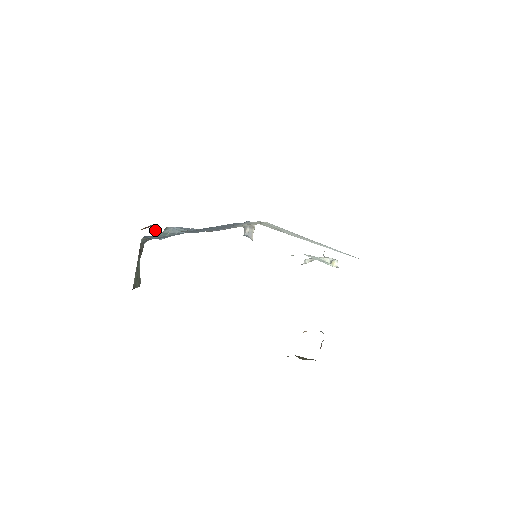
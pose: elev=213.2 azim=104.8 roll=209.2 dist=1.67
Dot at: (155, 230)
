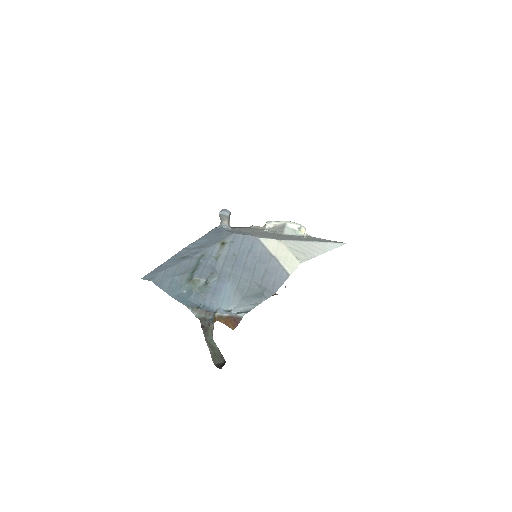
Dot at: (227, 312)
